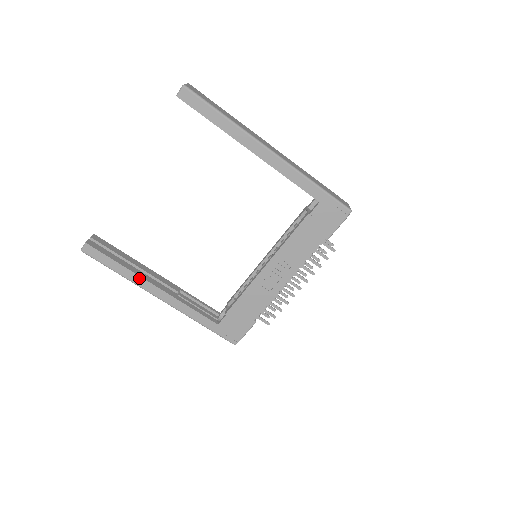
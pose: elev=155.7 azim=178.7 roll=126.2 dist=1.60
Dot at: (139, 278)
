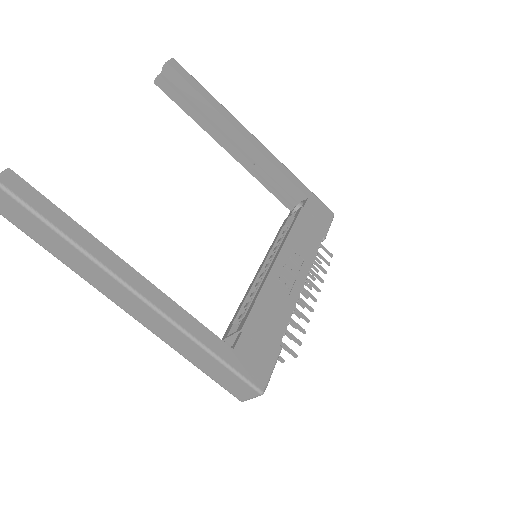
Dot at: (102, 248)
